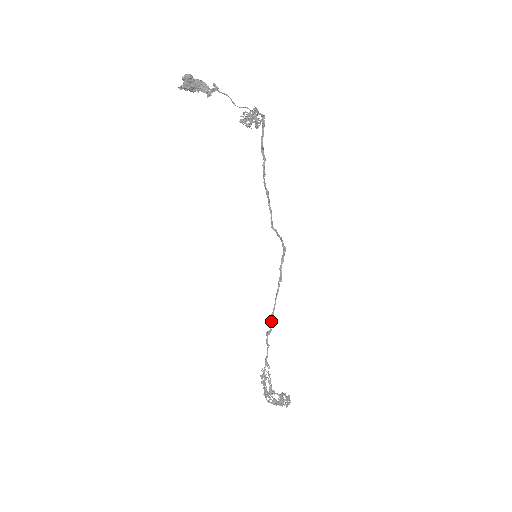
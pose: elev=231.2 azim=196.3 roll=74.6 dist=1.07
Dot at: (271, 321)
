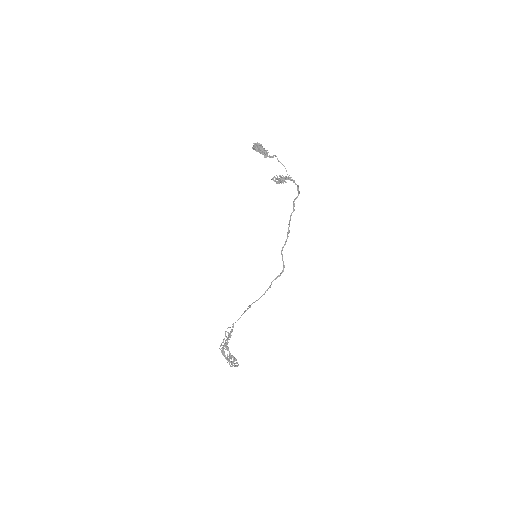
Dot at: occluded
